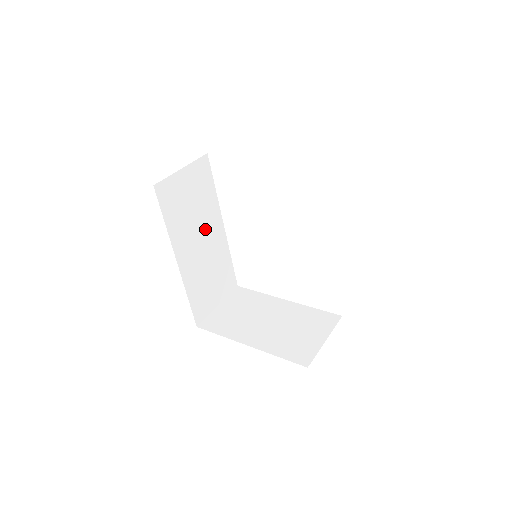
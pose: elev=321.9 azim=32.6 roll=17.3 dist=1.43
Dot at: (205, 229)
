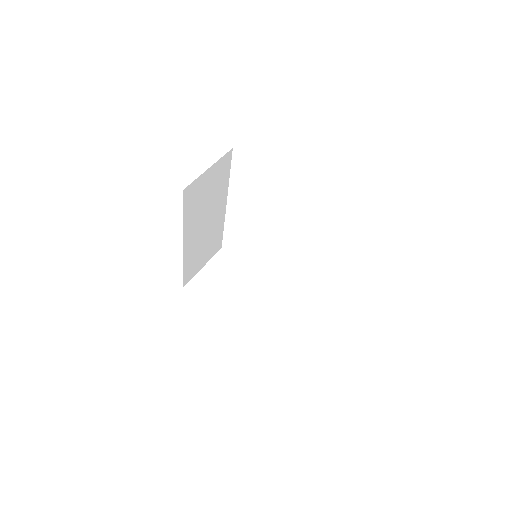
Dot at: (211, 212)
